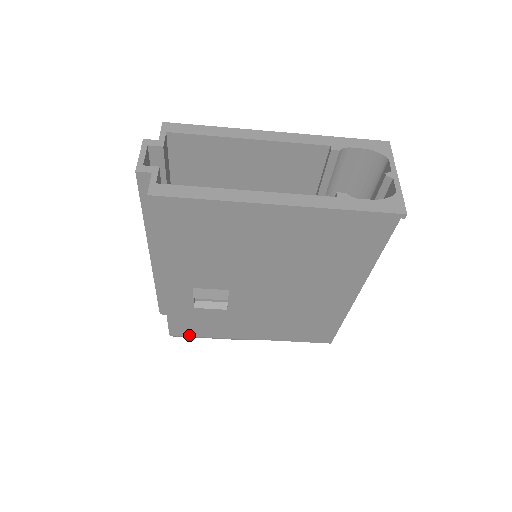
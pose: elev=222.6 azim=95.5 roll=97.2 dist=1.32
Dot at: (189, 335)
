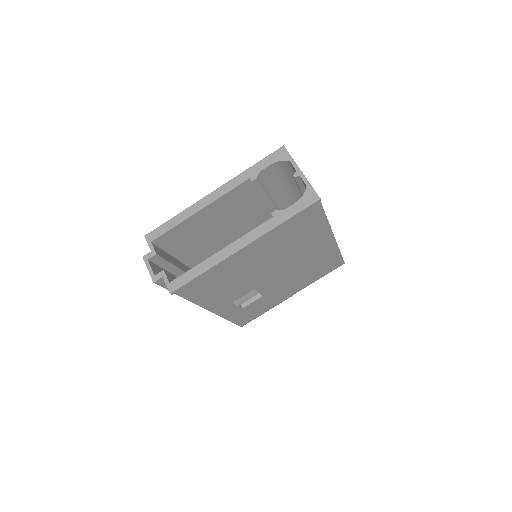
Dot at: (252, 319)
